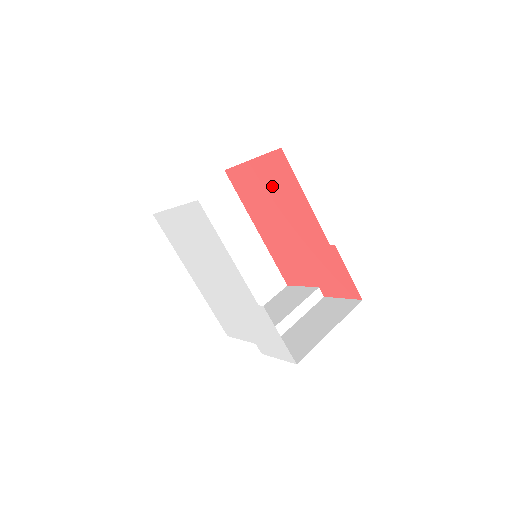
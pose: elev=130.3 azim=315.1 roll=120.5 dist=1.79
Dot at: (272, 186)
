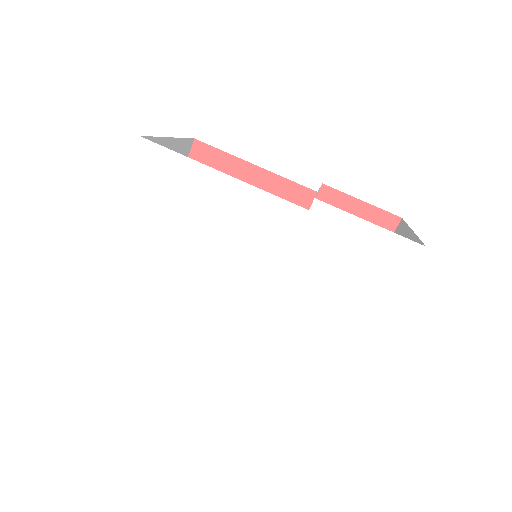
Dot at: occluded
